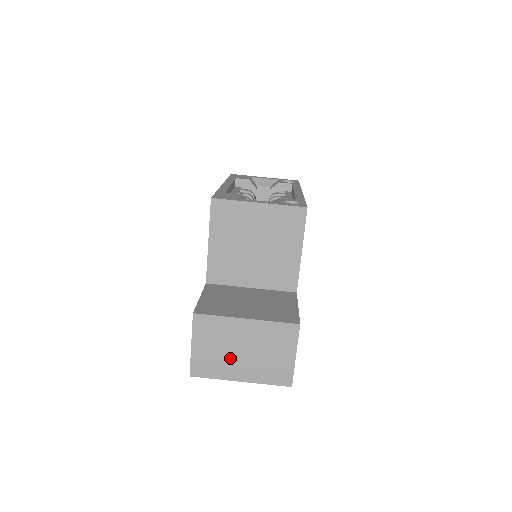
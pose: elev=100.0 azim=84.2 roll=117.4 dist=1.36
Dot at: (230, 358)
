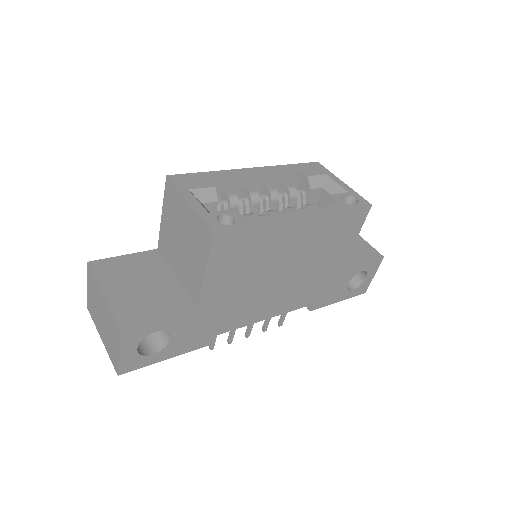
Dot at: (98, 316)
